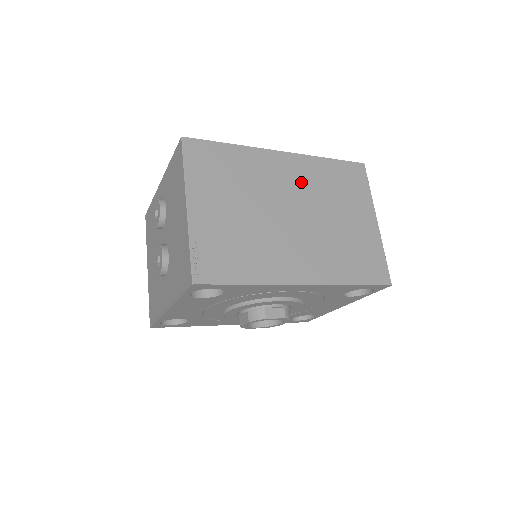
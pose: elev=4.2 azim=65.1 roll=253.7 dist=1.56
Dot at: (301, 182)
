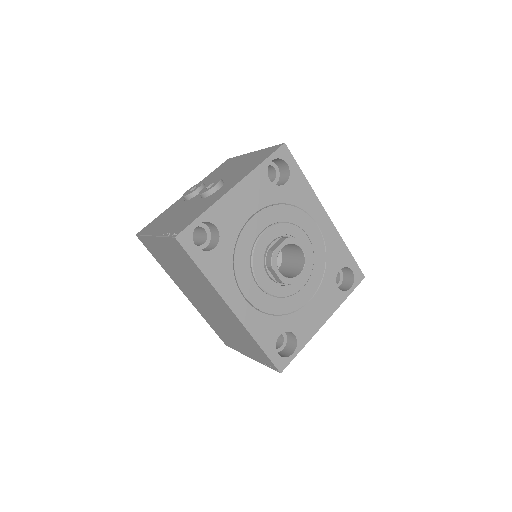
Dot at: occluded
